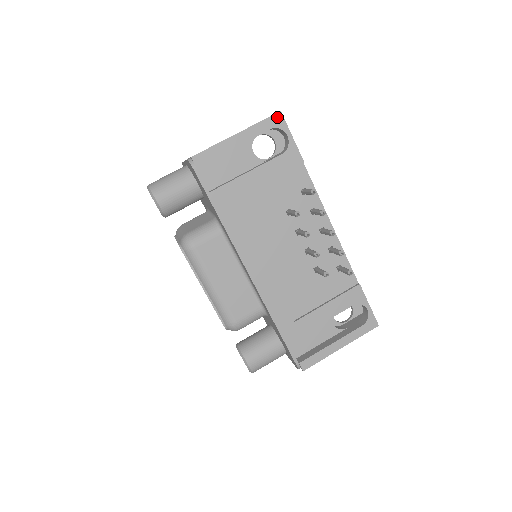
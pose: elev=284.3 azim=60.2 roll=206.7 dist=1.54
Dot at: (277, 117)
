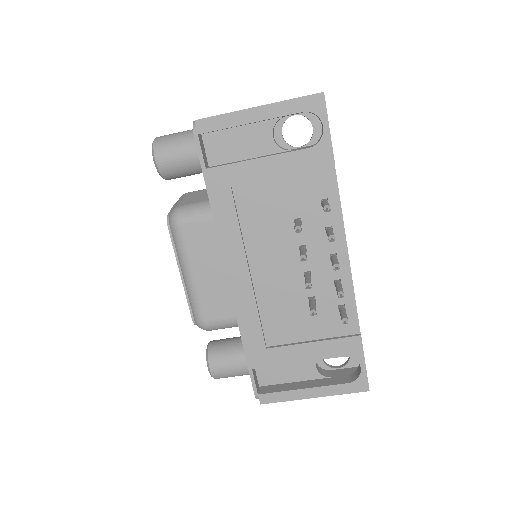
Dot at: (317, 98)
